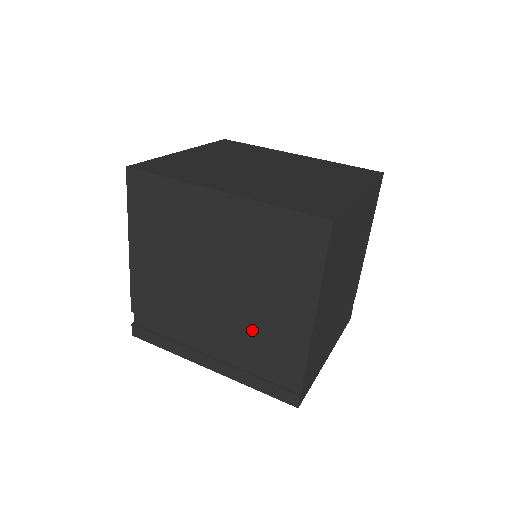
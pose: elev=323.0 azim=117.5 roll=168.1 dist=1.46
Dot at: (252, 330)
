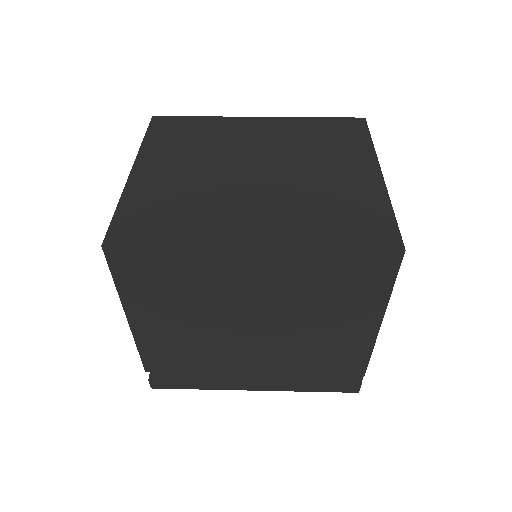
Dot at: (305, 353)
